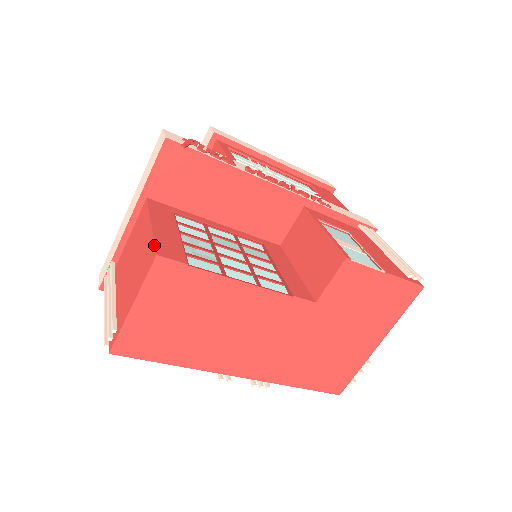
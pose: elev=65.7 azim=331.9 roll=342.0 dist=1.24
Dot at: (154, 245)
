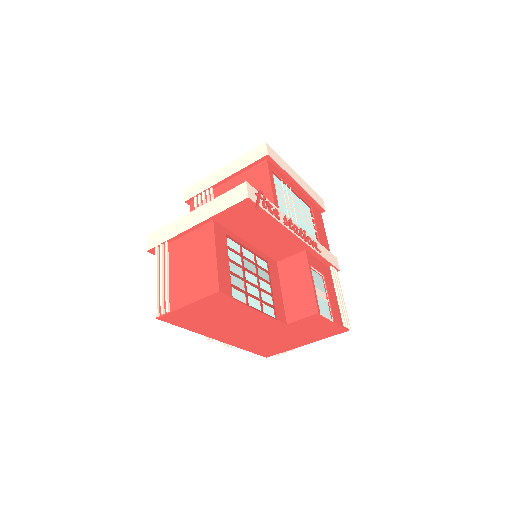
Dot at: (218, 280)
